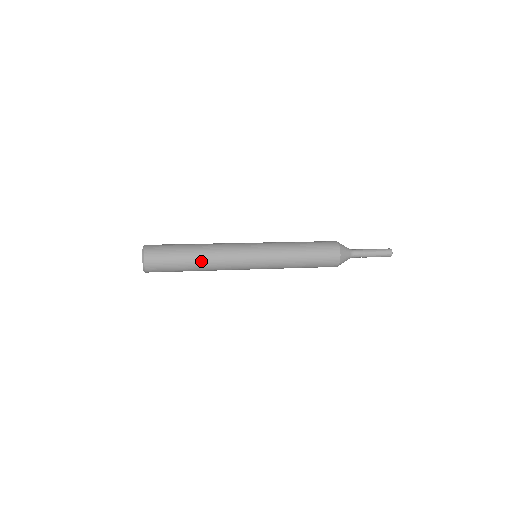
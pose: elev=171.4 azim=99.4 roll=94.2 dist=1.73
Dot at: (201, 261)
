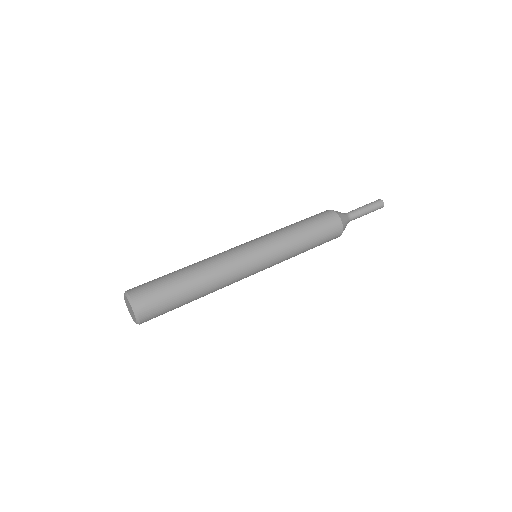
Dot at: (205, 292)
